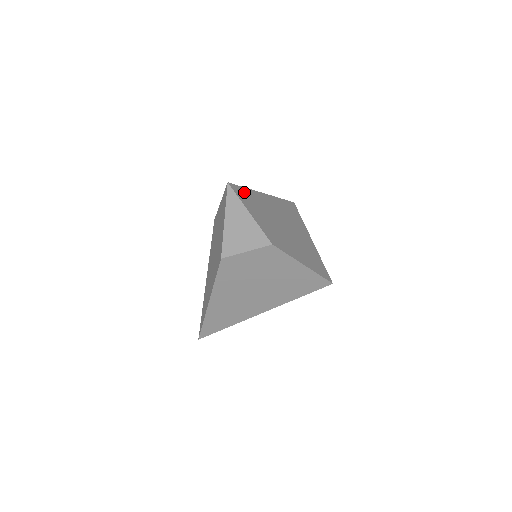
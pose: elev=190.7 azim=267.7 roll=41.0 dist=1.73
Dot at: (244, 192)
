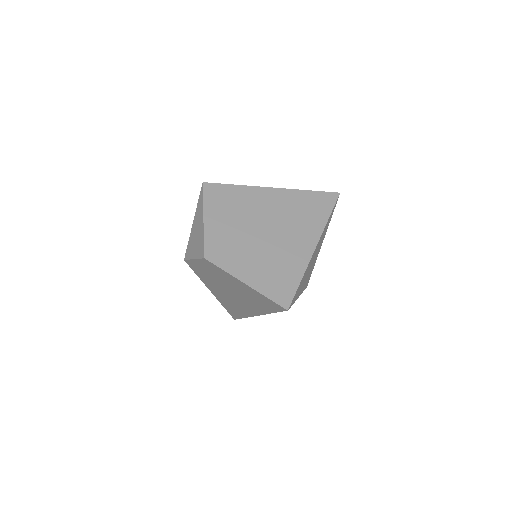
Dot at: (224, 191)
